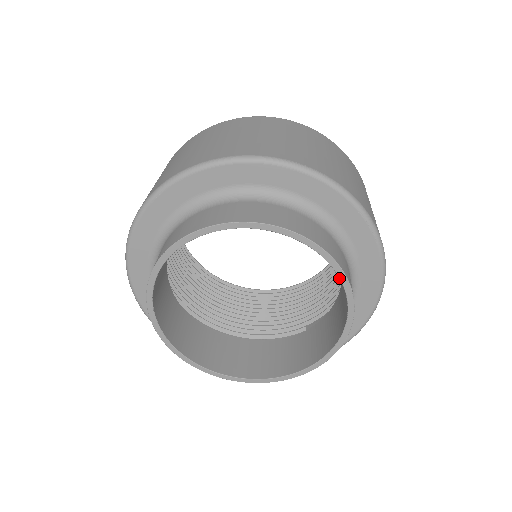
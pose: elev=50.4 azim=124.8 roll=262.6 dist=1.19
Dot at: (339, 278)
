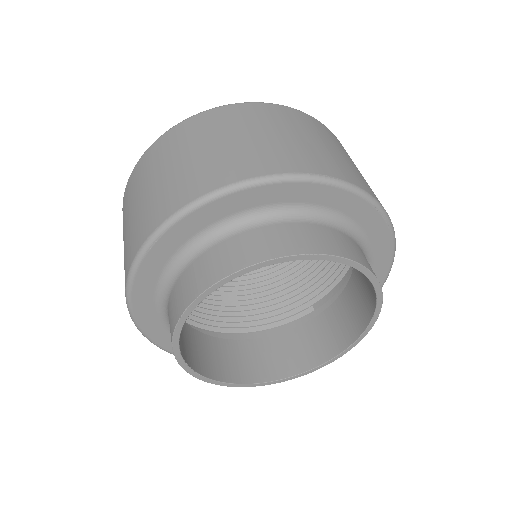
Dot at: occluded
